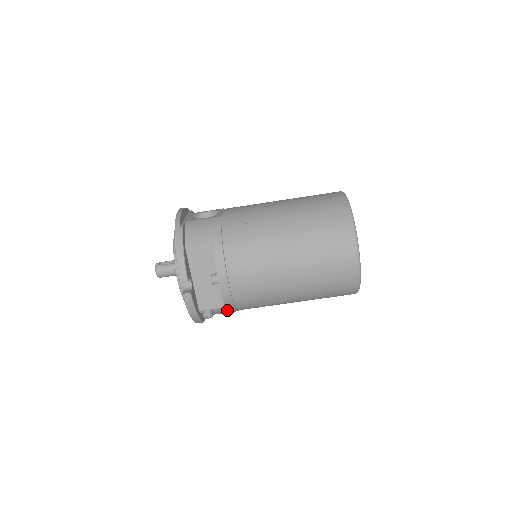
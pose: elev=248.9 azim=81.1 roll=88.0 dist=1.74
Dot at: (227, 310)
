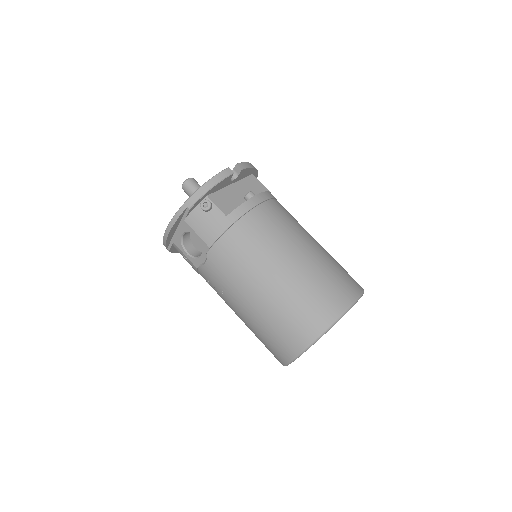
Dot at: (219, 223)
